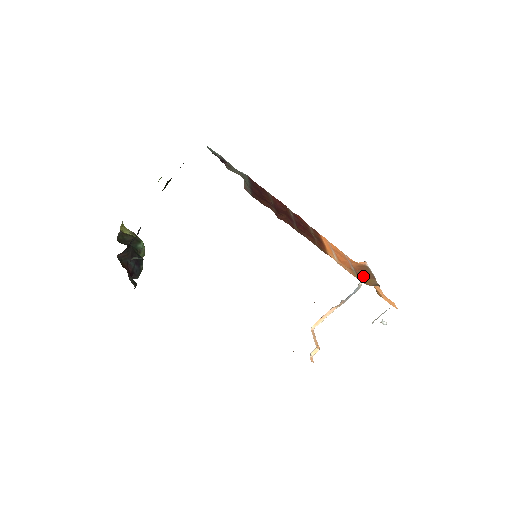
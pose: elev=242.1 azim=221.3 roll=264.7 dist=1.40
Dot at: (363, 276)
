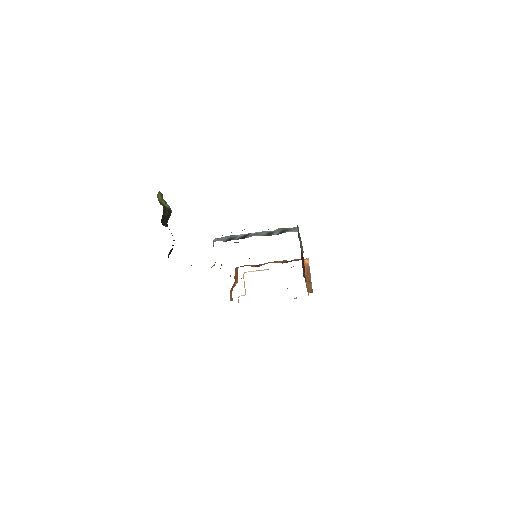
Dot at: (308, 282)
